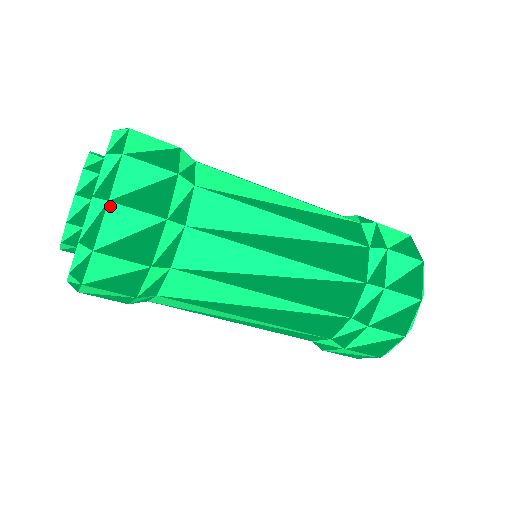
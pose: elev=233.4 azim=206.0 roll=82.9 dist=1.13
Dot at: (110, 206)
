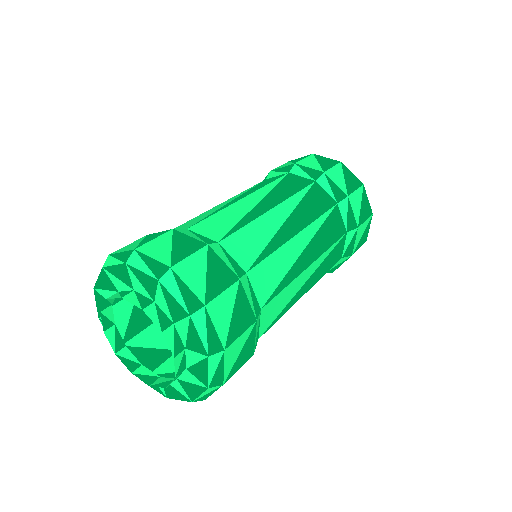
Dot at: (208, 308)
